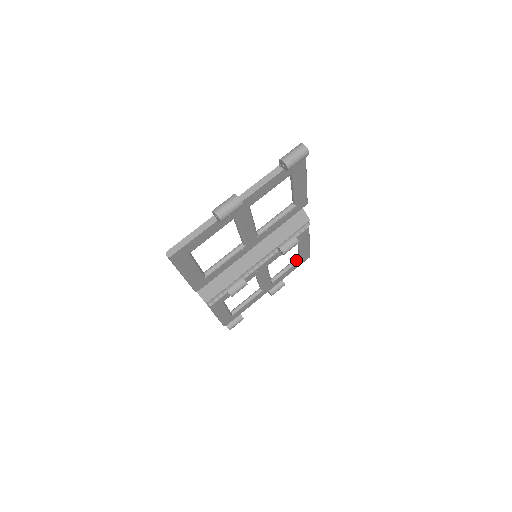
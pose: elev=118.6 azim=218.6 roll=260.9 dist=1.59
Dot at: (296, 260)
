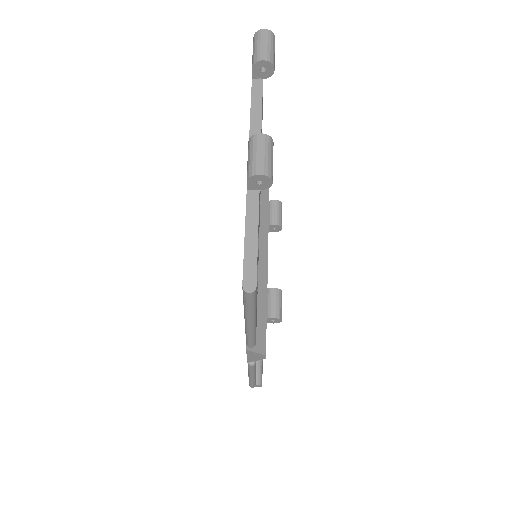
Dot at: occluded
